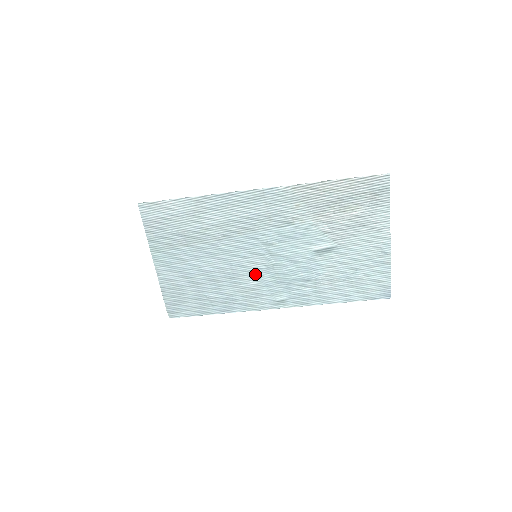
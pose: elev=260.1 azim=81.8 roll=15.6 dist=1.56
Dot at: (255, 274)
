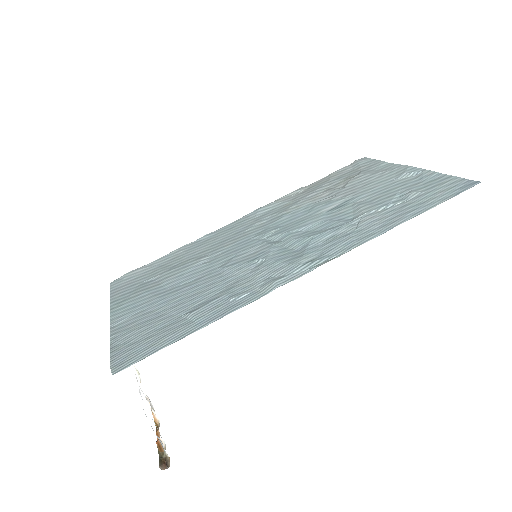
Dot at: (257, 260)
